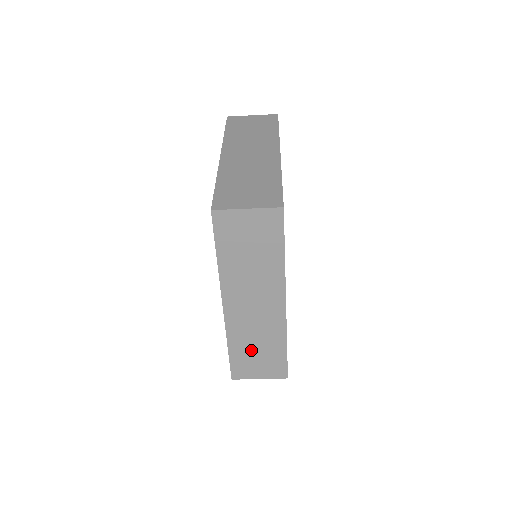
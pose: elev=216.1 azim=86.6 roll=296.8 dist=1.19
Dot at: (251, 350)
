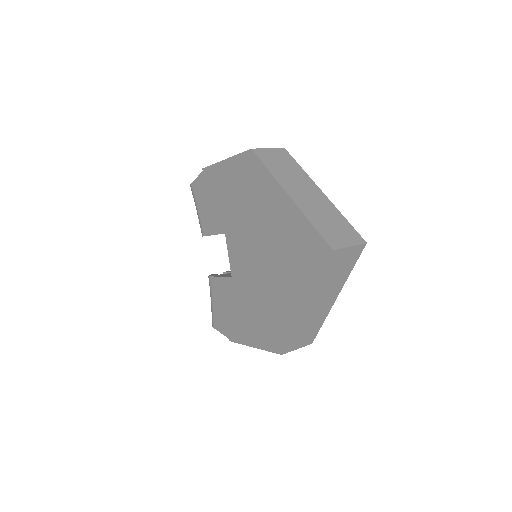
Dot at: (303, 332)
